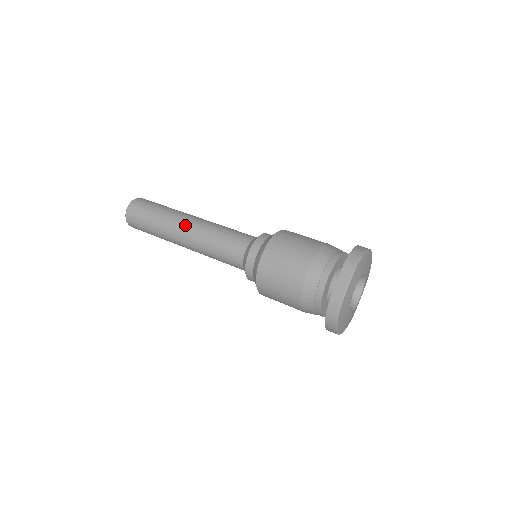
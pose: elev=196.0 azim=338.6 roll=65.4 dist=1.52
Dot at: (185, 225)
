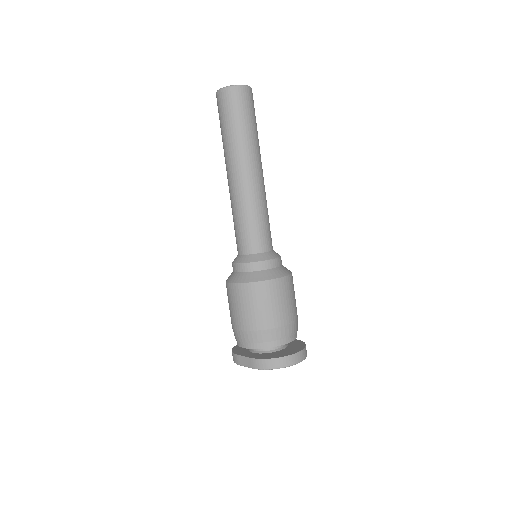
Dot at: (233, 175)
